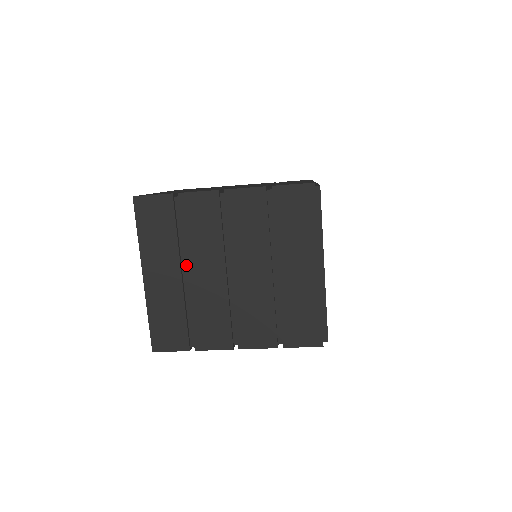
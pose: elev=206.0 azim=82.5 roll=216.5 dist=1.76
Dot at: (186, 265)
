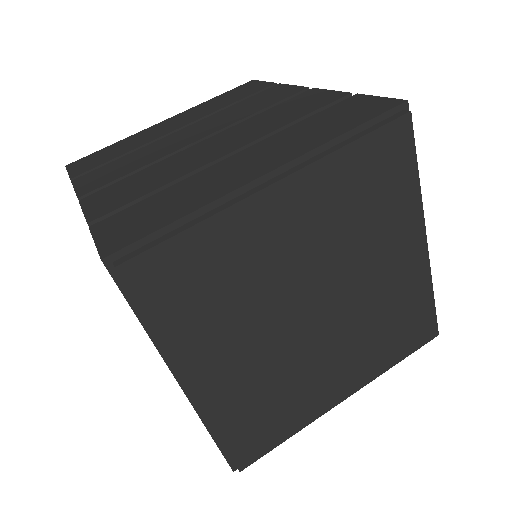
Dot at: occluded
